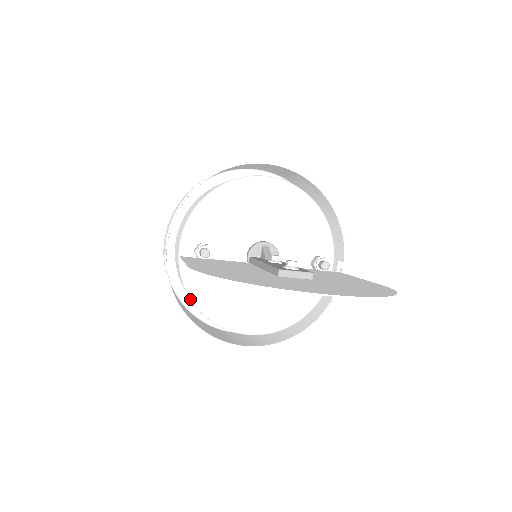
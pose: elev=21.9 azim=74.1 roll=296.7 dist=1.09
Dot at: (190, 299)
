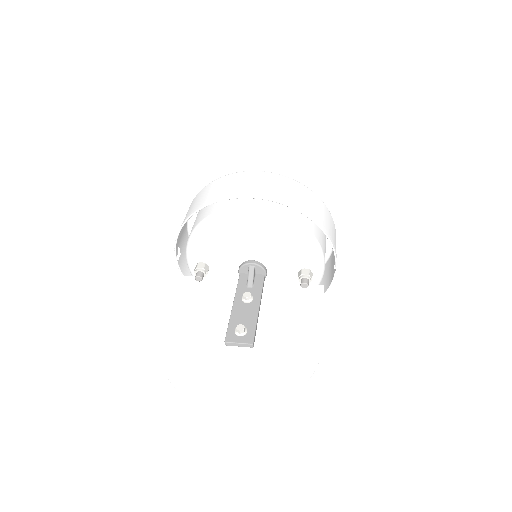
Dot at: occluded
